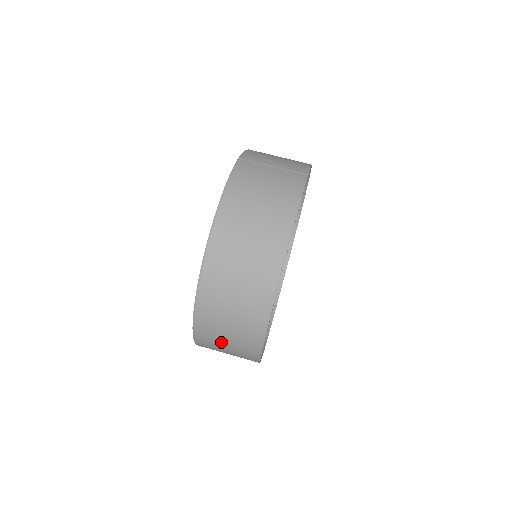
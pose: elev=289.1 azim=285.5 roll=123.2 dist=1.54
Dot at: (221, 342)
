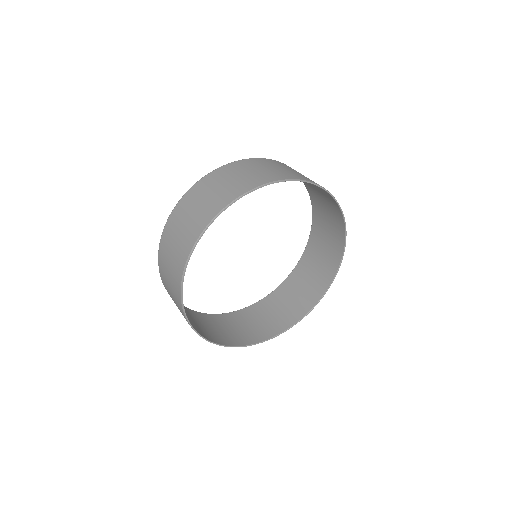
Dot at: (169, 254)
